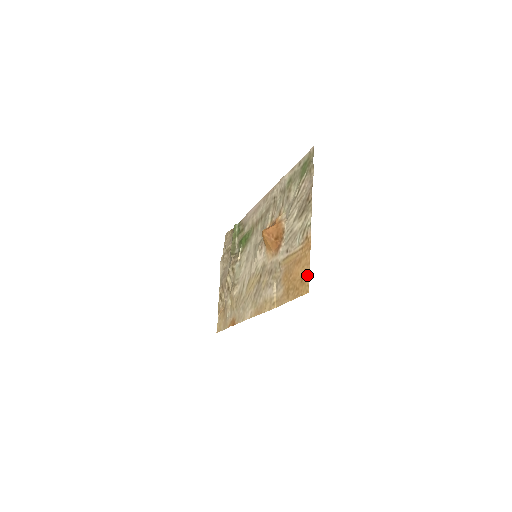
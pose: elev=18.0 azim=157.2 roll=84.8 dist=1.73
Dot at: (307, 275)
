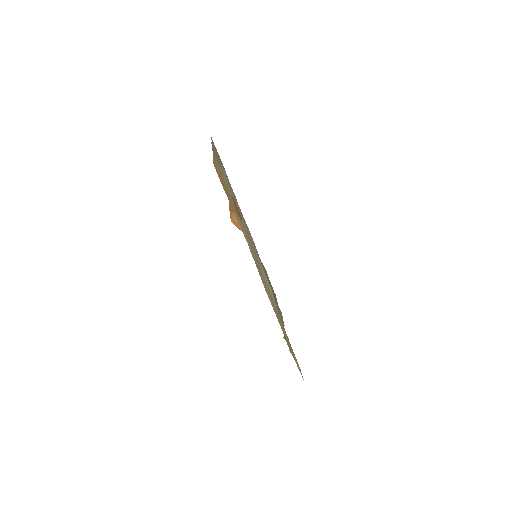
Dot at: (214, 163)
